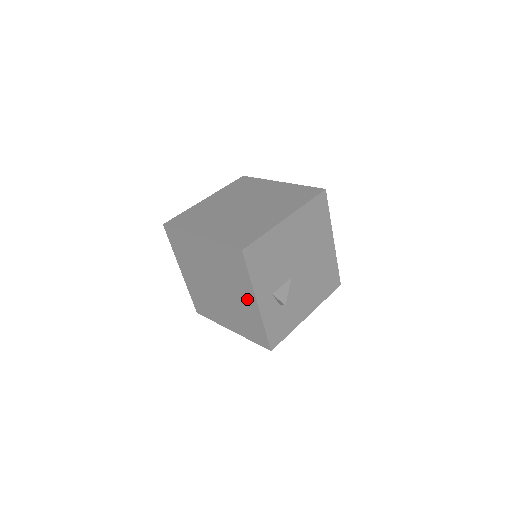
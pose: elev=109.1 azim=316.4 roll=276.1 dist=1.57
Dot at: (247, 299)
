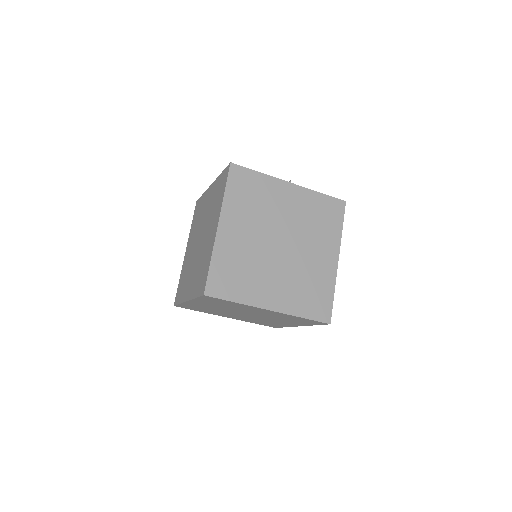
Dot at: occluded
